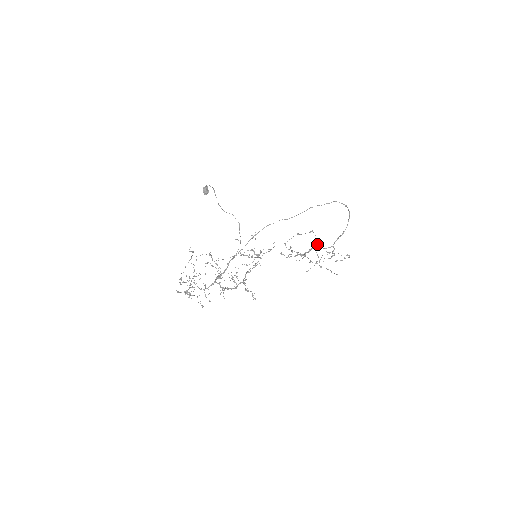
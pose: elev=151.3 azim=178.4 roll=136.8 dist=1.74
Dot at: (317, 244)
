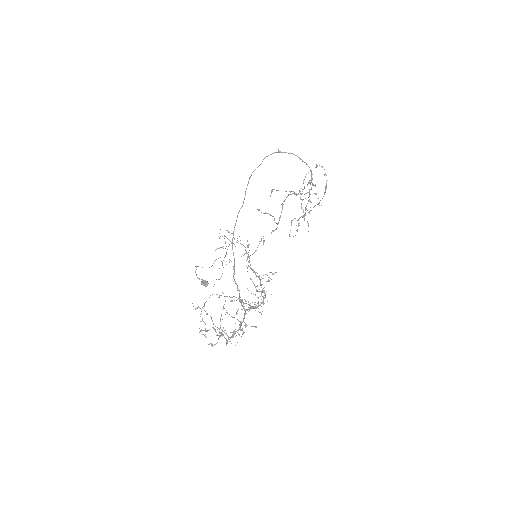
Dot at: occluded
